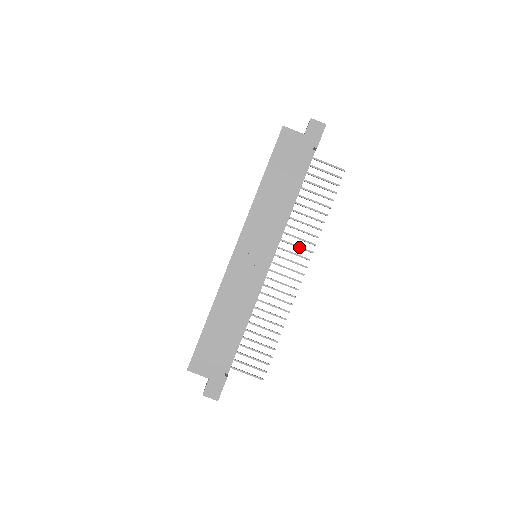
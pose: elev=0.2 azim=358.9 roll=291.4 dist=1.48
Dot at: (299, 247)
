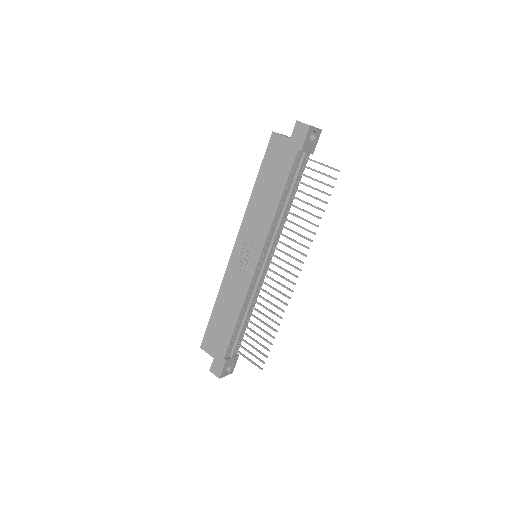
Dot at: (294, 250)
